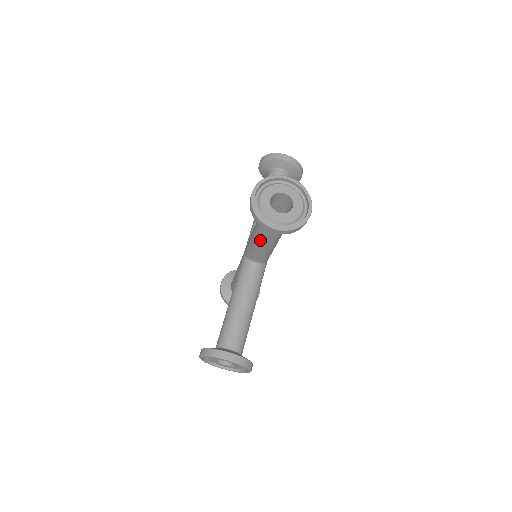
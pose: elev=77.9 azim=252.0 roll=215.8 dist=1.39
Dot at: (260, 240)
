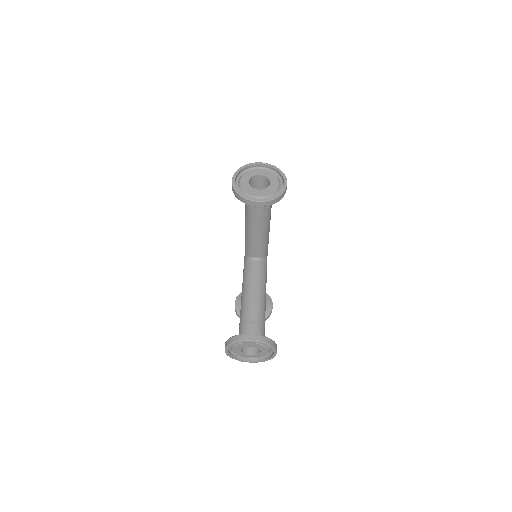
Dot at: (252, 228)
